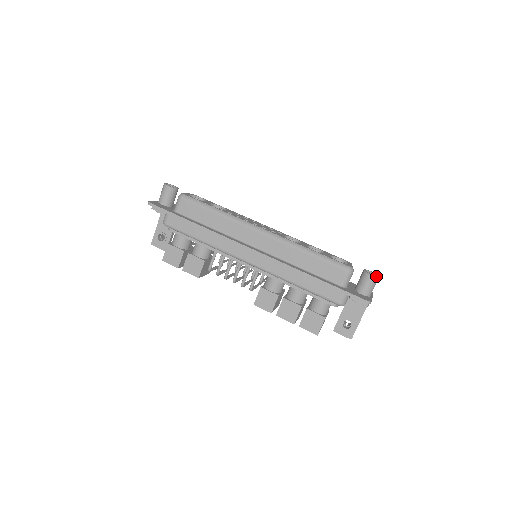
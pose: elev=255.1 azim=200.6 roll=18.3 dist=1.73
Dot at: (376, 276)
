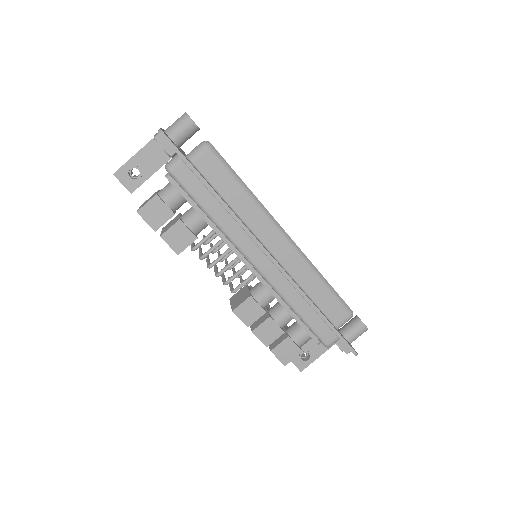
Dot at: occluded
